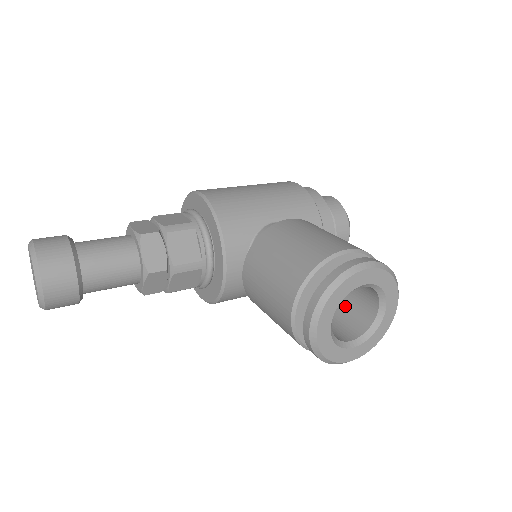
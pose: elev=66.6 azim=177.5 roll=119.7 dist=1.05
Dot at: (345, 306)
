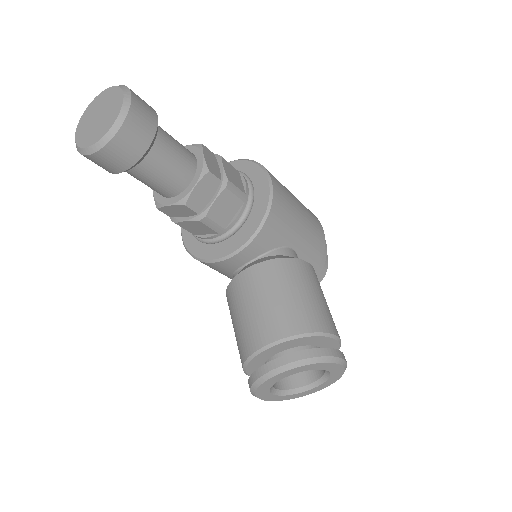
Dot at: occluded
